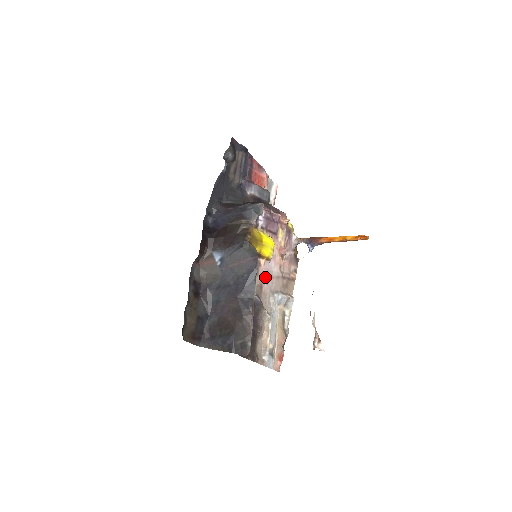
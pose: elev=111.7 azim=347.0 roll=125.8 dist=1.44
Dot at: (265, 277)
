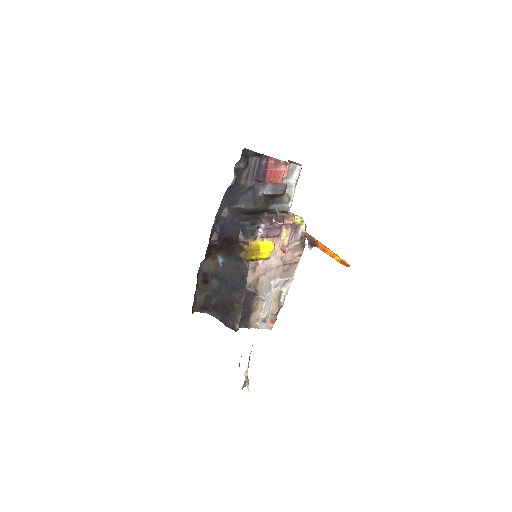
Dot at: (263, 271)
